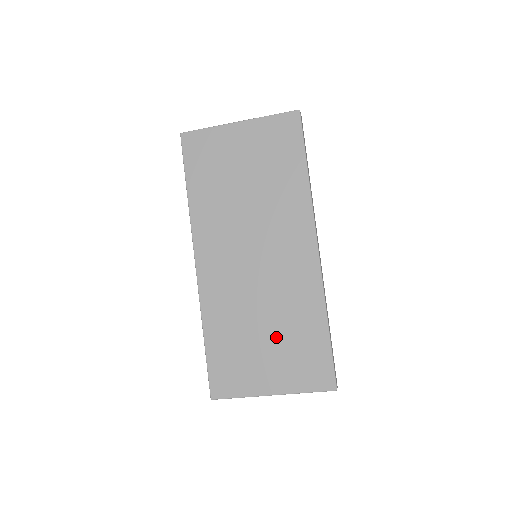
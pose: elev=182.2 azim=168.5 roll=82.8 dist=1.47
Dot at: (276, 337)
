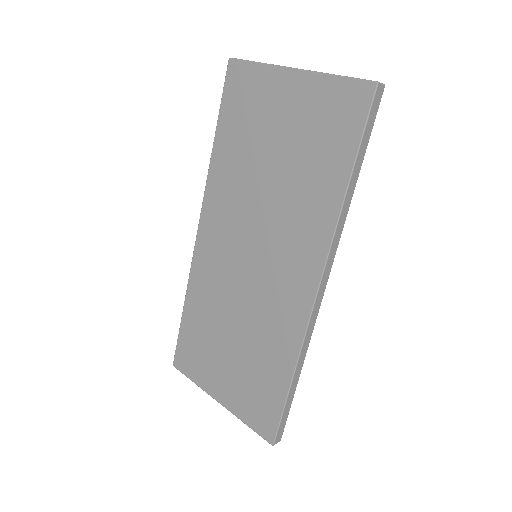
Dot at: (240, 354)
